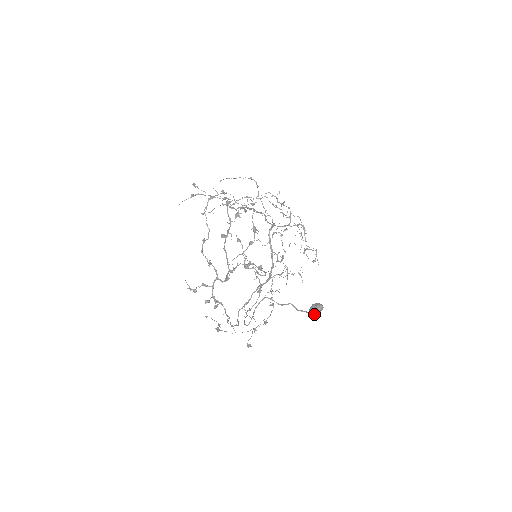
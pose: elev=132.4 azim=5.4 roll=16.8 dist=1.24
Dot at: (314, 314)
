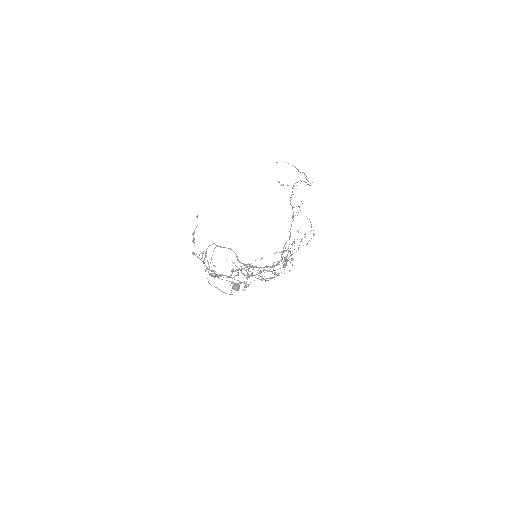
Dot at: (233, 288)
